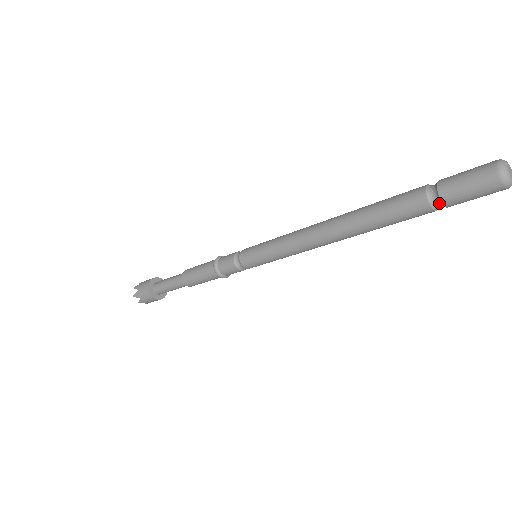
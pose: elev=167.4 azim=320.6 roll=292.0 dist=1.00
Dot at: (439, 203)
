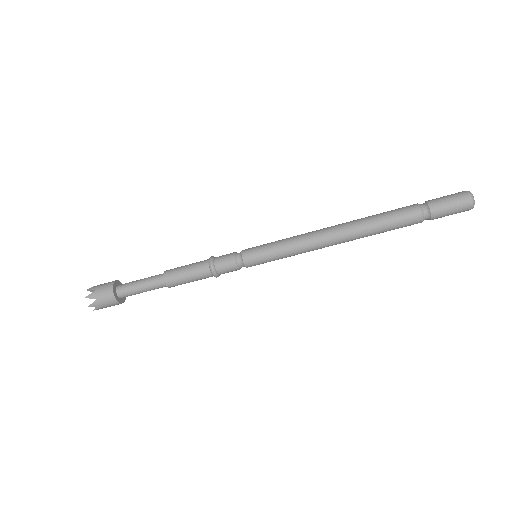
Dot at: (428, 214)
